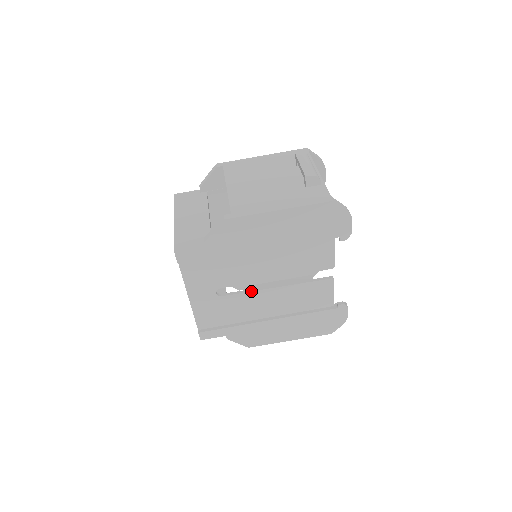
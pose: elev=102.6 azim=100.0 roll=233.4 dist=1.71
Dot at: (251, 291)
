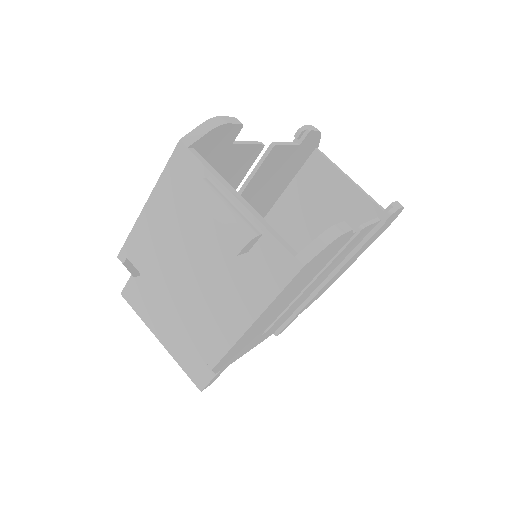
Dot at: (290, 306)
